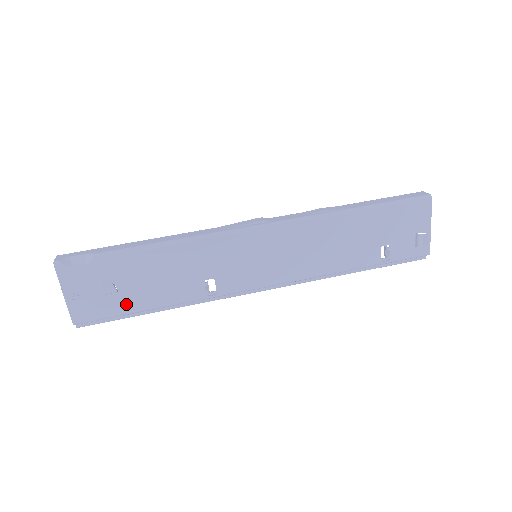
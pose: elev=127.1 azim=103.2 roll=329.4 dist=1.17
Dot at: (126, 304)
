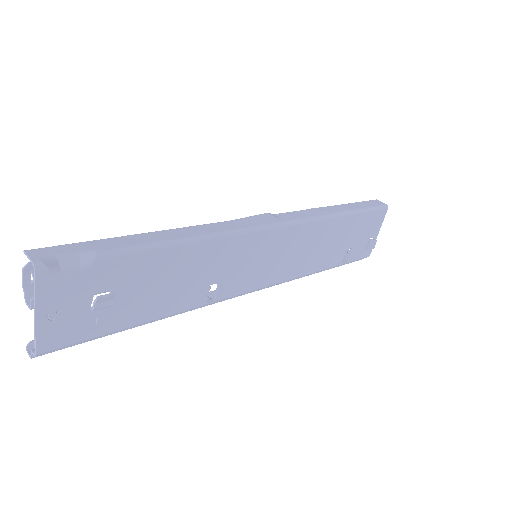
Dot at: (116, 320)
